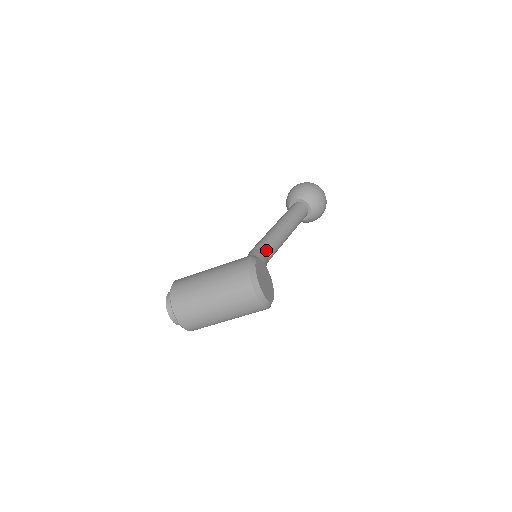
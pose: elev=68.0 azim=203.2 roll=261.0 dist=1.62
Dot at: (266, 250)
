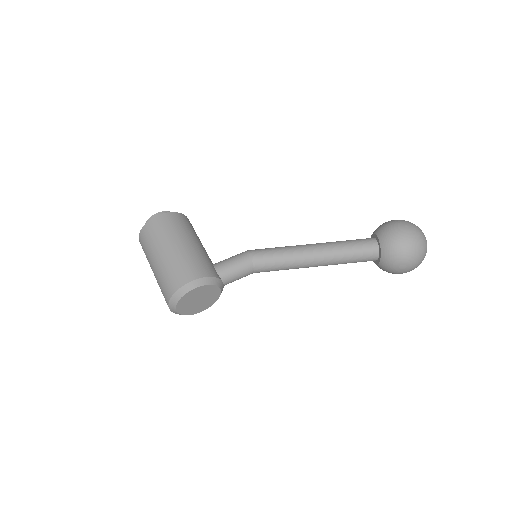
Dot at: (258, 267)
